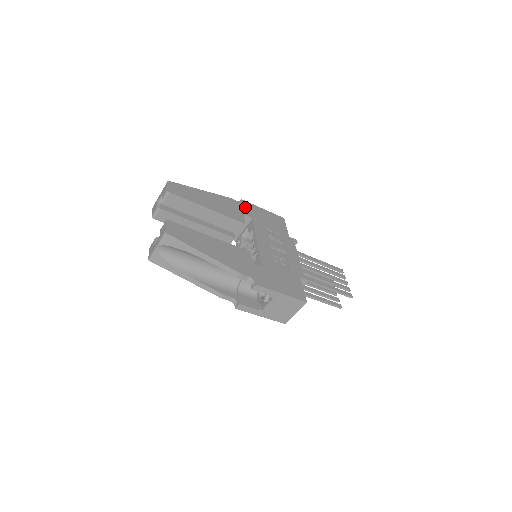
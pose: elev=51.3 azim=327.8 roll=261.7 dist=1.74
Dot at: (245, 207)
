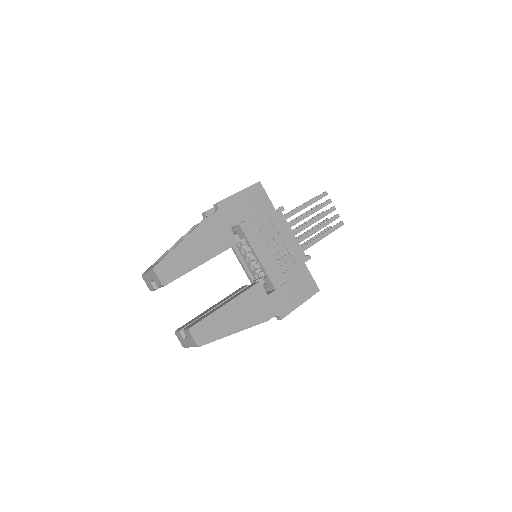
Dot at: (225, 213)
